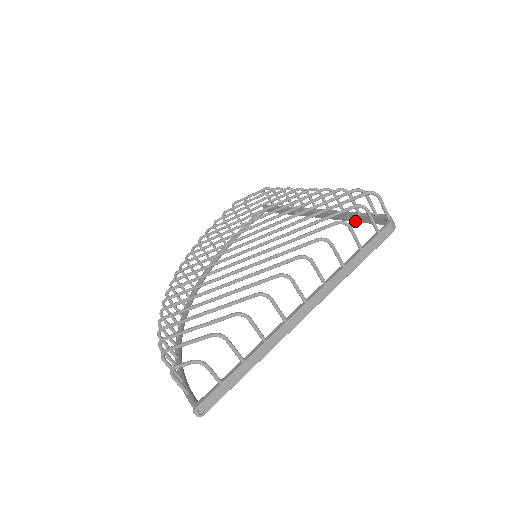
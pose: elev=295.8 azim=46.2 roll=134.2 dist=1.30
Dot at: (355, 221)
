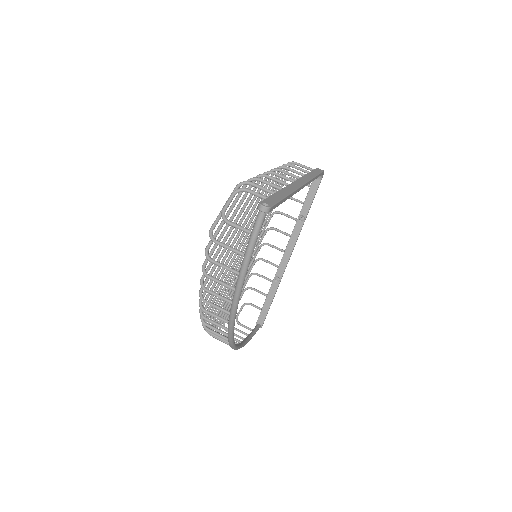
Dot at: (307, 213)
